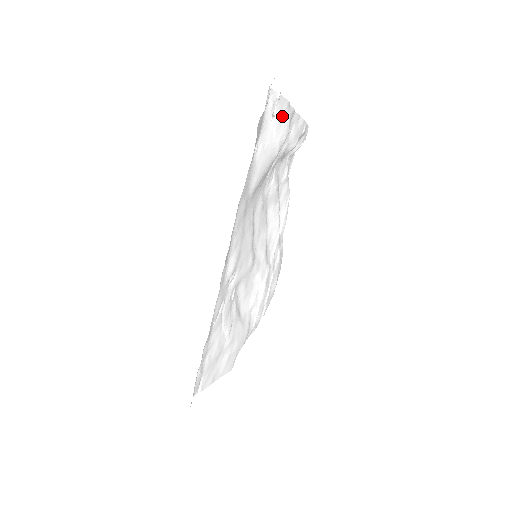
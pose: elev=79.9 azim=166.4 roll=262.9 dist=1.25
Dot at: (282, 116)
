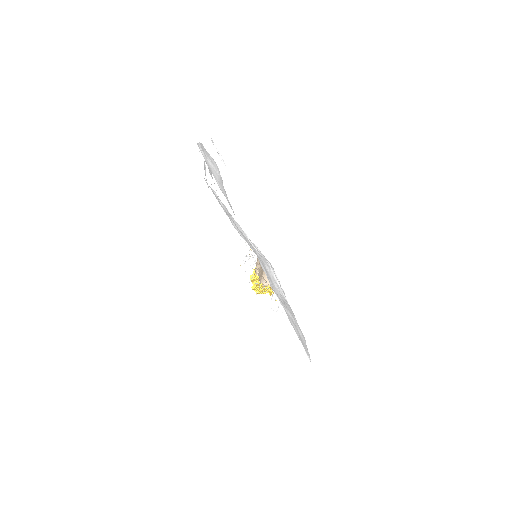
Dot at: (208, 155)
